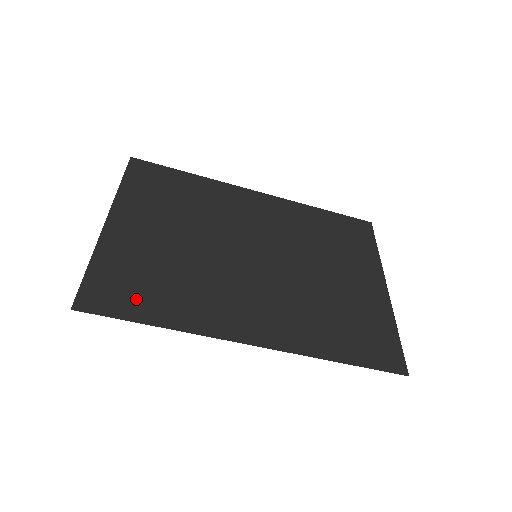
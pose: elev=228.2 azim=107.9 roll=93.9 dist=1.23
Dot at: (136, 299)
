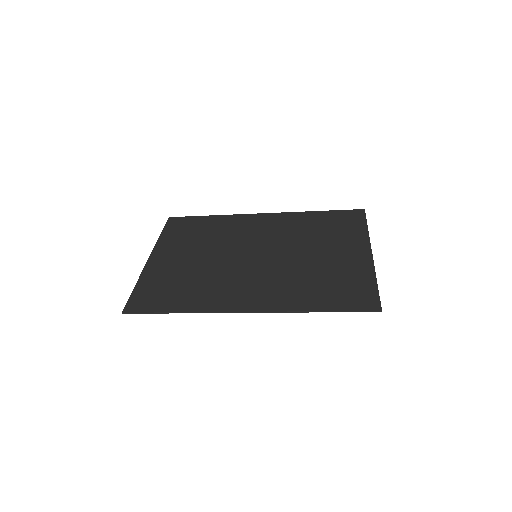
Dot at: (164, 300)
